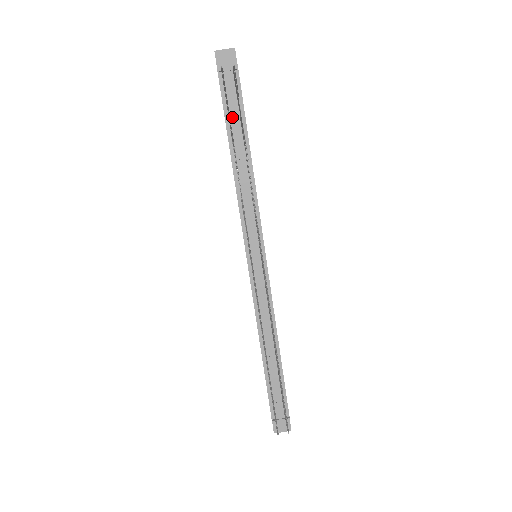
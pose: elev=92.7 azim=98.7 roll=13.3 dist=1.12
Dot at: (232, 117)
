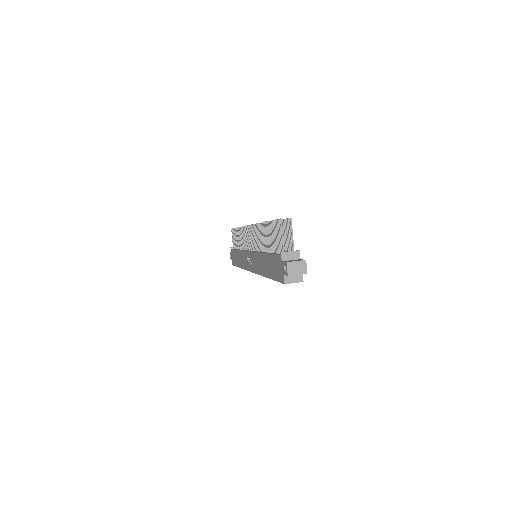
Dot at: occluded
